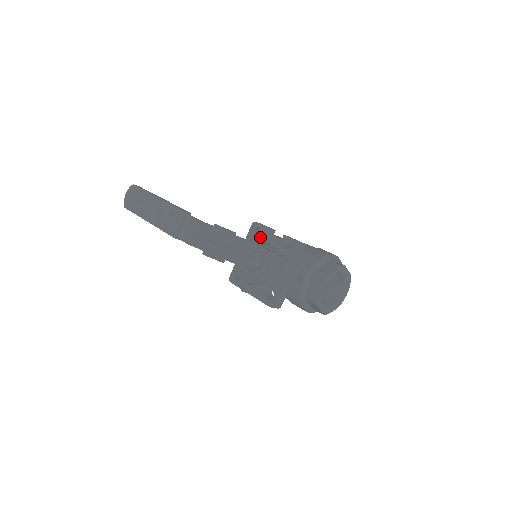
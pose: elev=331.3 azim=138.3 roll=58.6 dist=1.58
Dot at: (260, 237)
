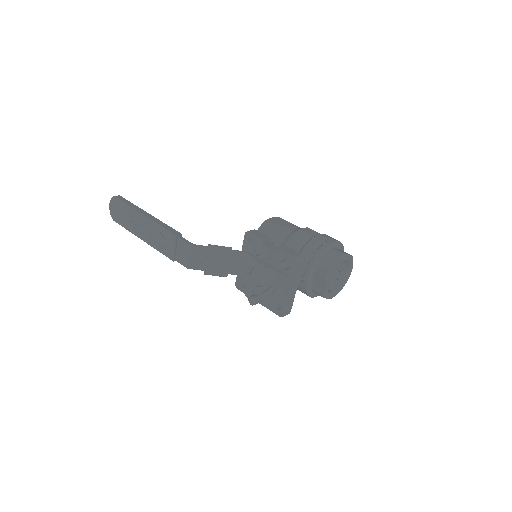
Dot at: occluded
